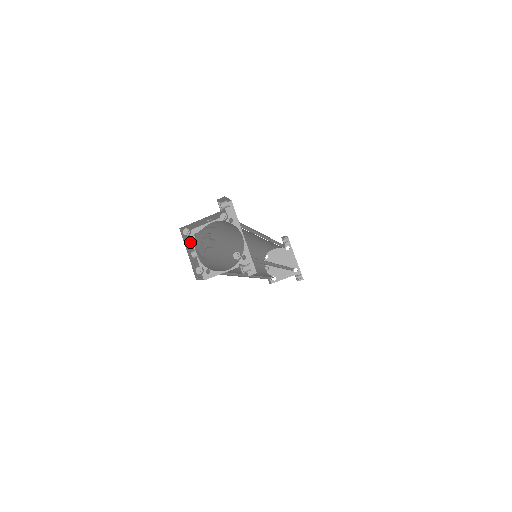
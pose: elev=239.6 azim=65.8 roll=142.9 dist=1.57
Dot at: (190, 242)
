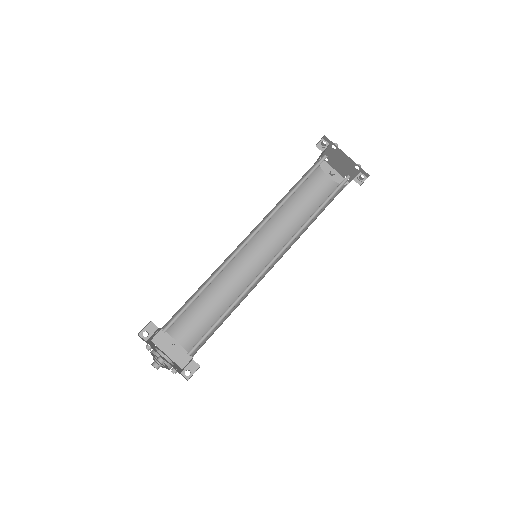
Dot at: (168, 337)
